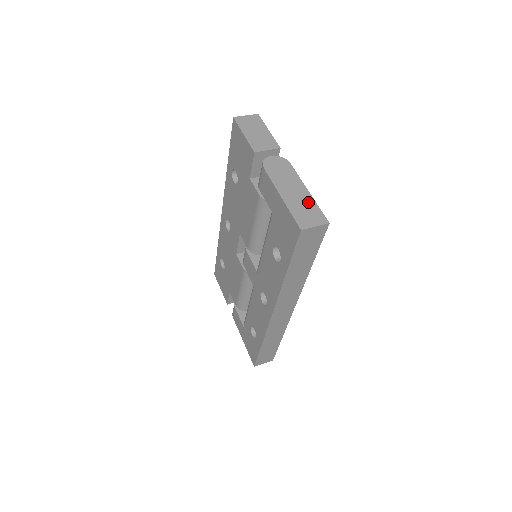
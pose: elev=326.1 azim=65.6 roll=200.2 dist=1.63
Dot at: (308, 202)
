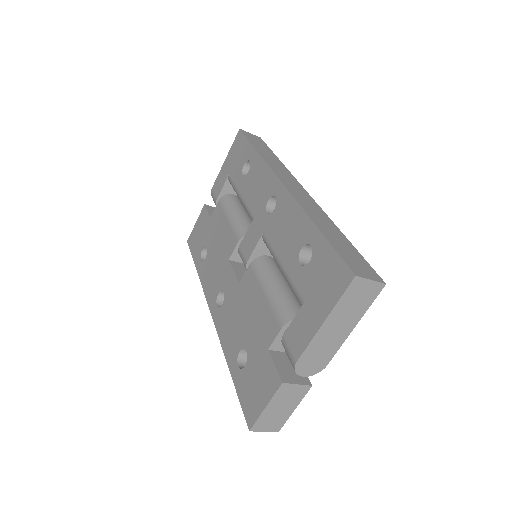
Dot at: occluded
